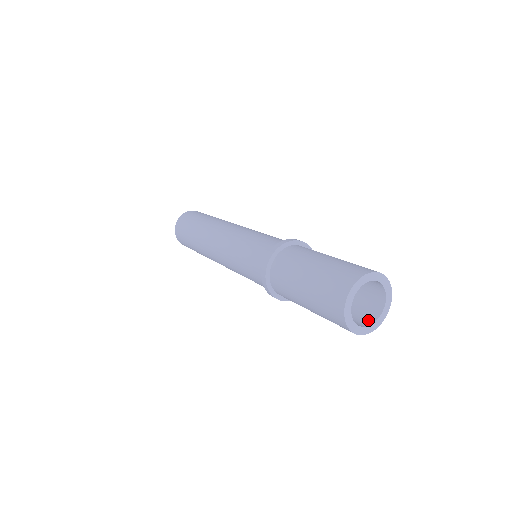
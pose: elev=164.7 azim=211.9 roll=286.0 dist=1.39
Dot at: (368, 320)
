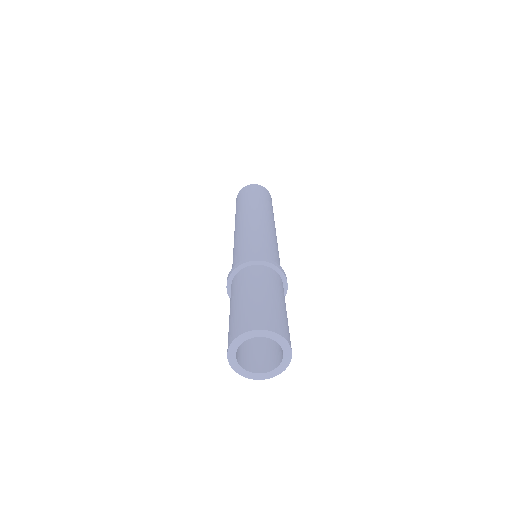
Dot at: (271, 365)
